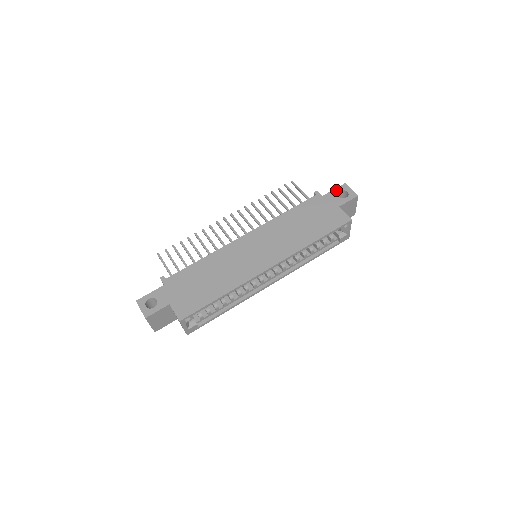
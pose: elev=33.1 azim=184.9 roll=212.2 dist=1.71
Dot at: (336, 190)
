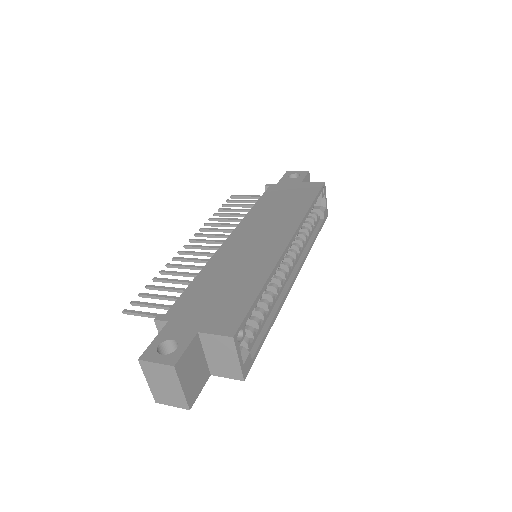
Dot at: (284, 177)
